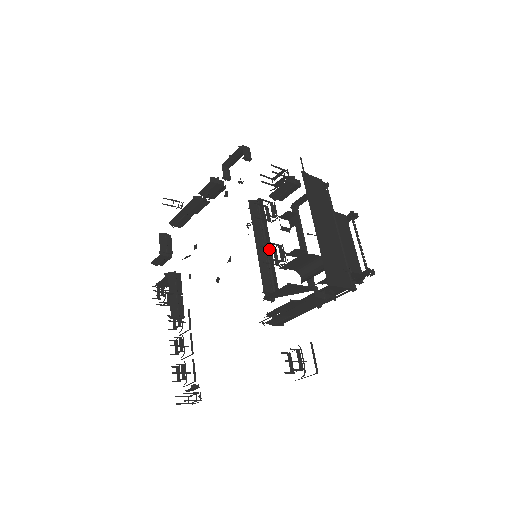
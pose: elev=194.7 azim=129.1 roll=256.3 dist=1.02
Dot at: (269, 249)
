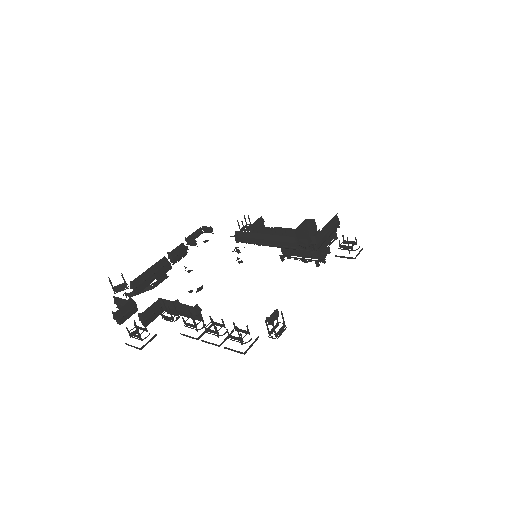
Dot at: occluded
